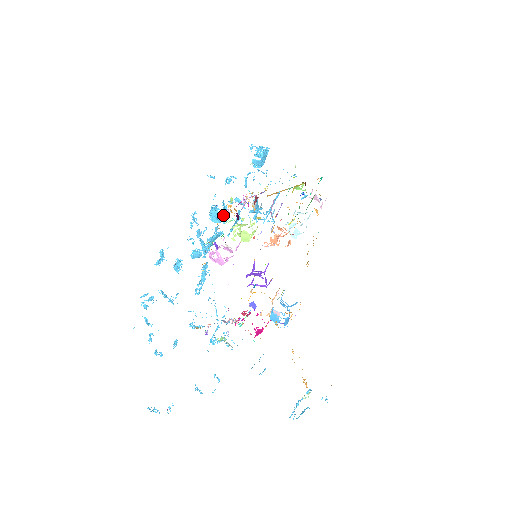
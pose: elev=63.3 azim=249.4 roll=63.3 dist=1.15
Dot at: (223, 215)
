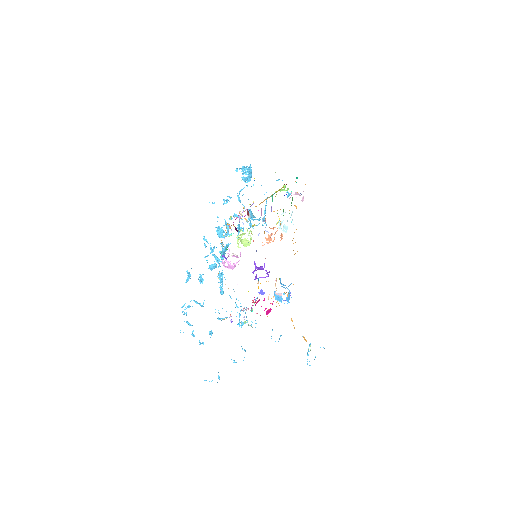
Dot at: occluded
